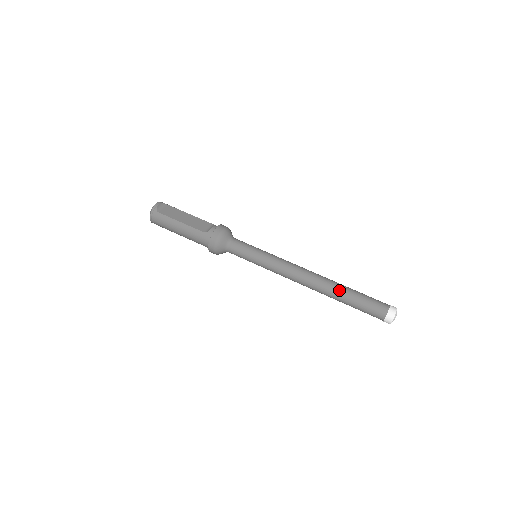
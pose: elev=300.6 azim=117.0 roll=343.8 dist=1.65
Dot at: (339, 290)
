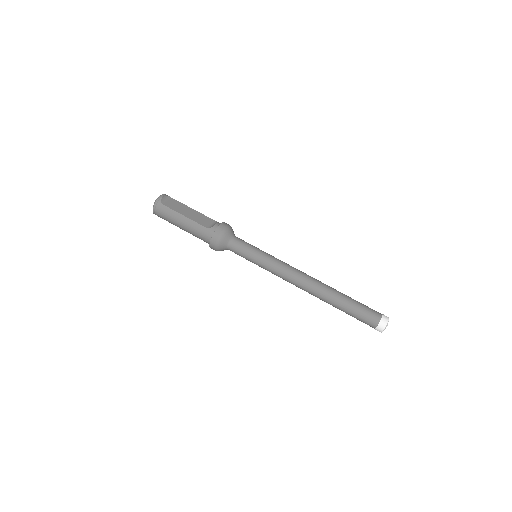
Dot at: (335, 296)
